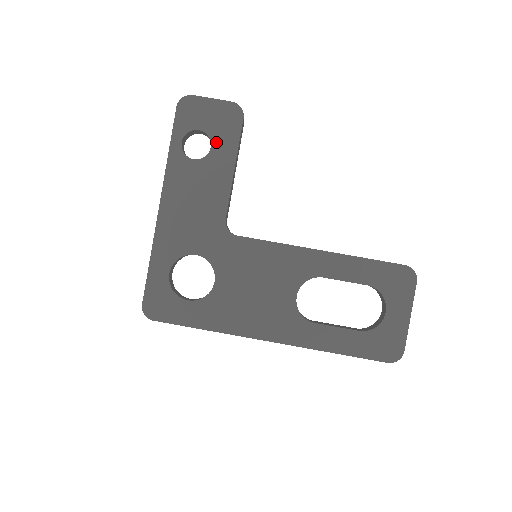
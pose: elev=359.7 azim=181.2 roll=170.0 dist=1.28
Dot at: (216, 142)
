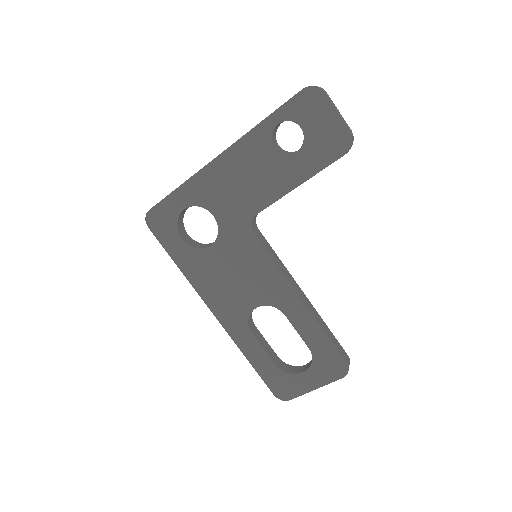
Dot at: (305, 152)
